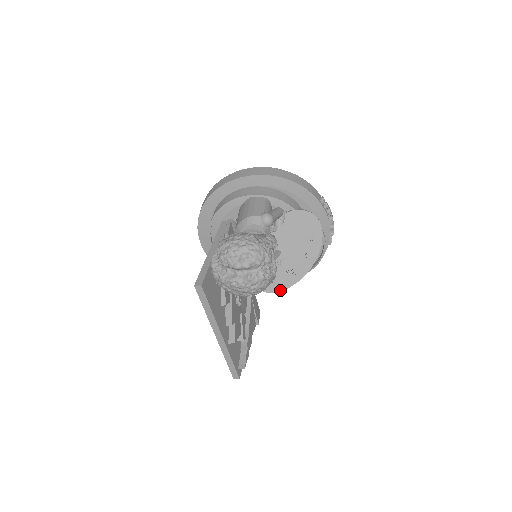
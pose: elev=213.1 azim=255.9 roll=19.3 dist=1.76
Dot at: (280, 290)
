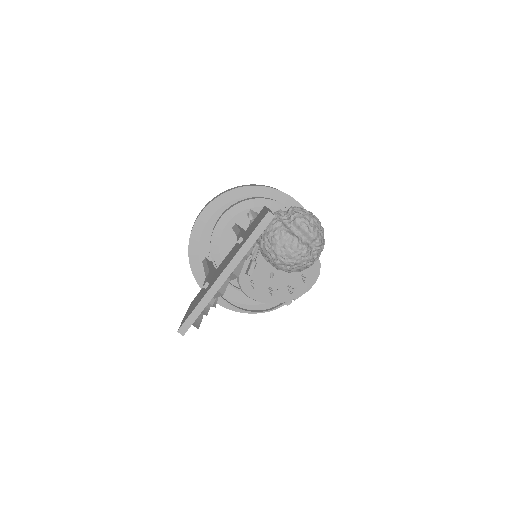
Dot at: (253, 297)
